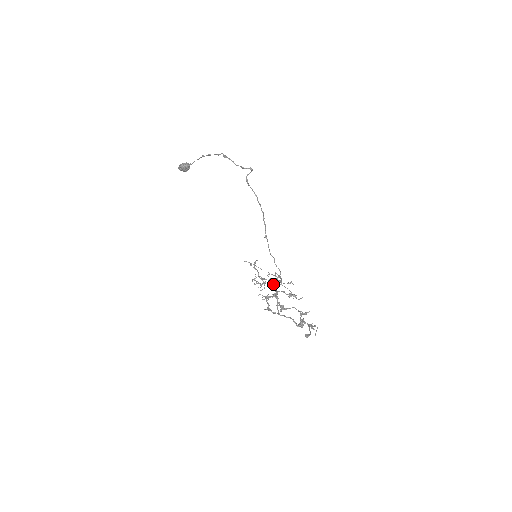
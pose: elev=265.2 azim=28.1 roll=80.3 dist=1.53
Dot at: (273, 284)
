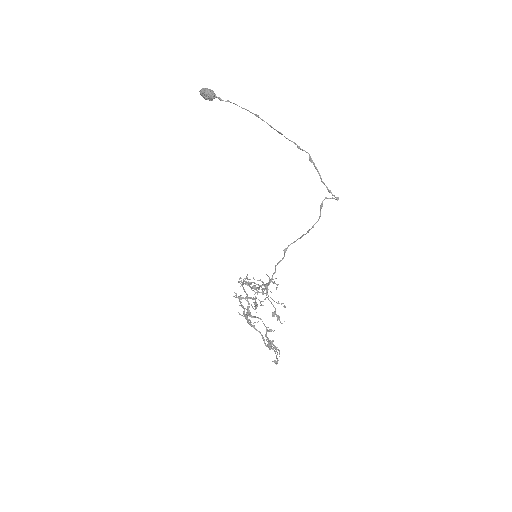
Dot at: occluded
